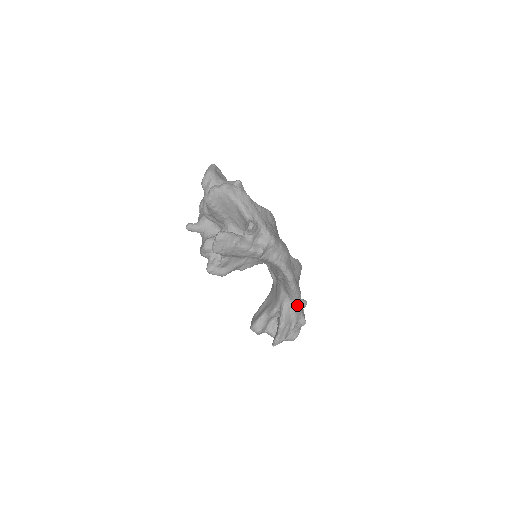
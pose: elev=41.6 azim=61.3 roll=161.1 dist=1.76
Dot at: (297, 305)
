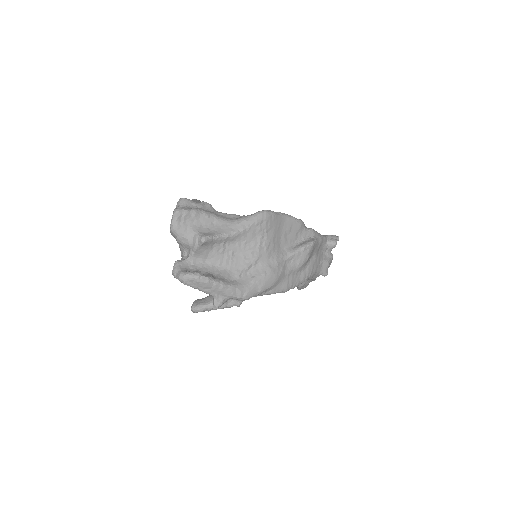
Dot at: (309, 278)
